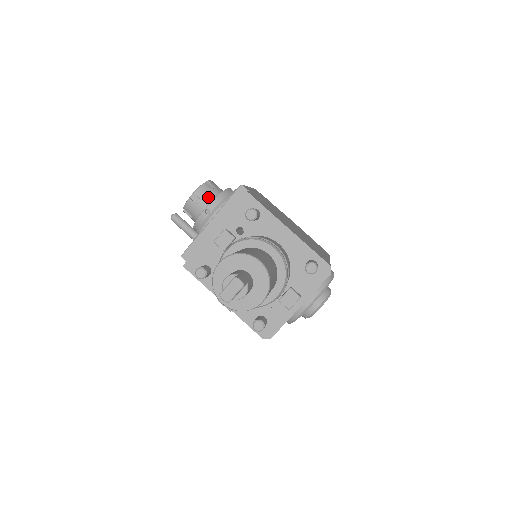
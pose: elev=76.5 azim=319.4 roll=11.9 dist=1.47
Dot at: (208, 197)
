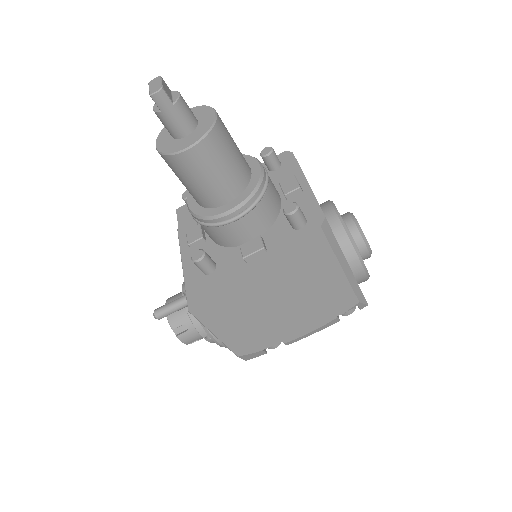
Dot at: (179, 294)
